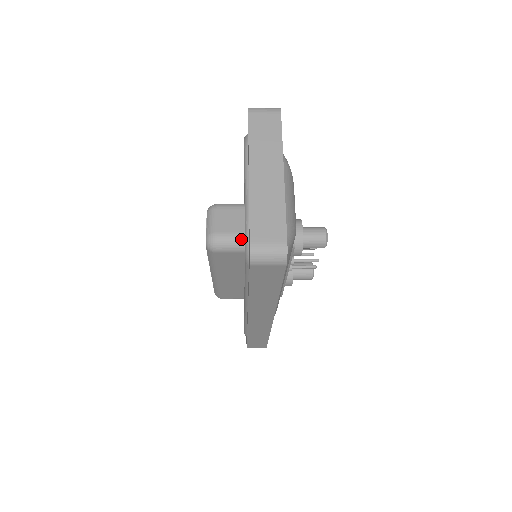
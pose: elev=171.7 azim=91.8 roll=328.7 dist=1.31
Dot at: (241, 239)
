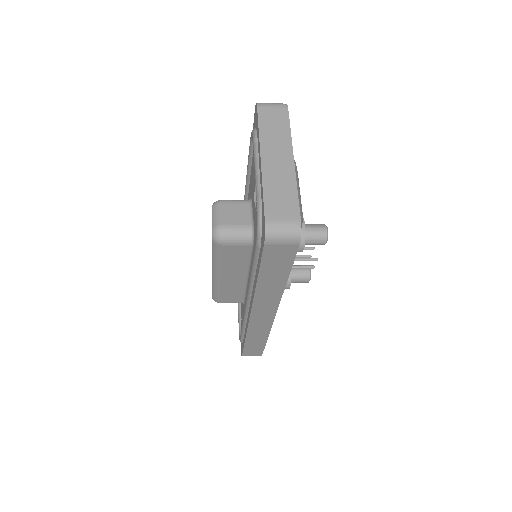
Dot at: (247, 231)
